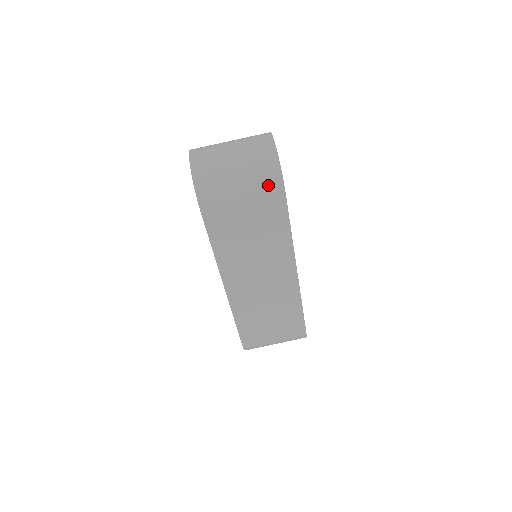
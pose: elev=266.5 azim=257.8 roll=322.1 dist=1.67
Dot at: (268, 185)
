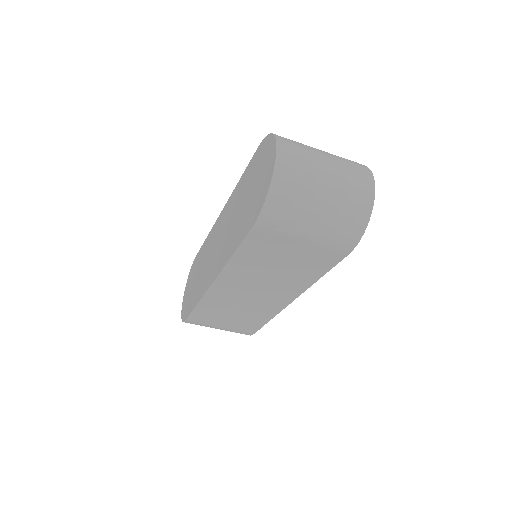
Dot at: (341, 239)
